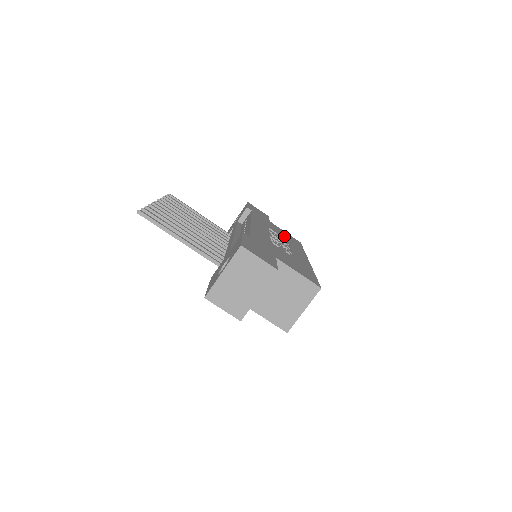
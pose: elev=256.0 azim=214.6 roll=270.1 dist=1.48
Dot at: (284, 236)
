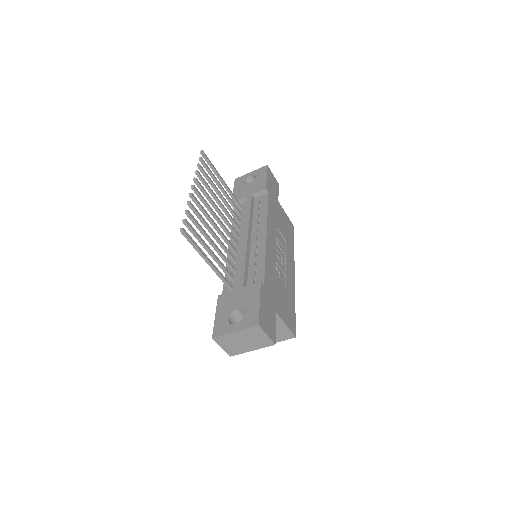
Dot at: (285, 231)
